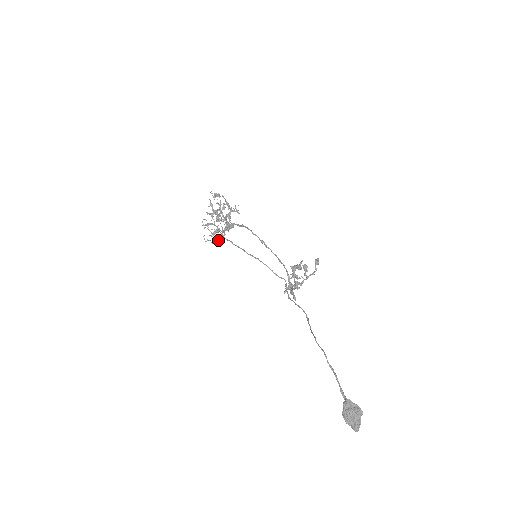
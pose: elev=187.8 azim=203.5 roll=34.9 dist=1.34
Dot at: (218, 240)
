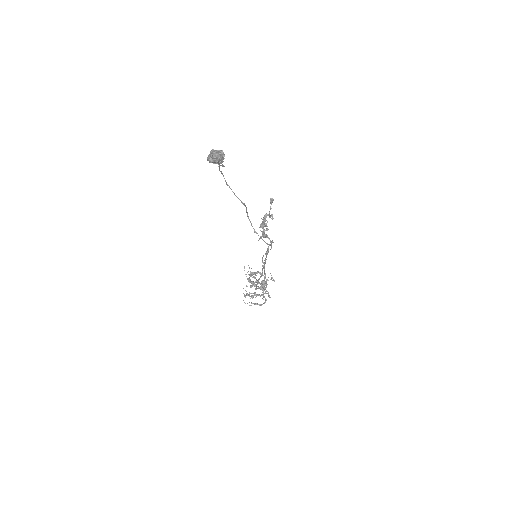
Dot at: (260, 304)
